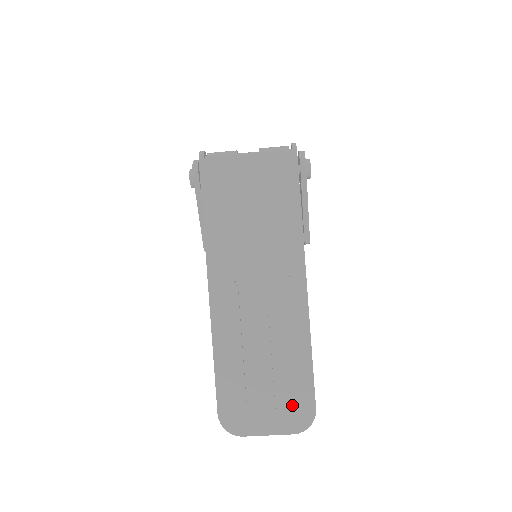
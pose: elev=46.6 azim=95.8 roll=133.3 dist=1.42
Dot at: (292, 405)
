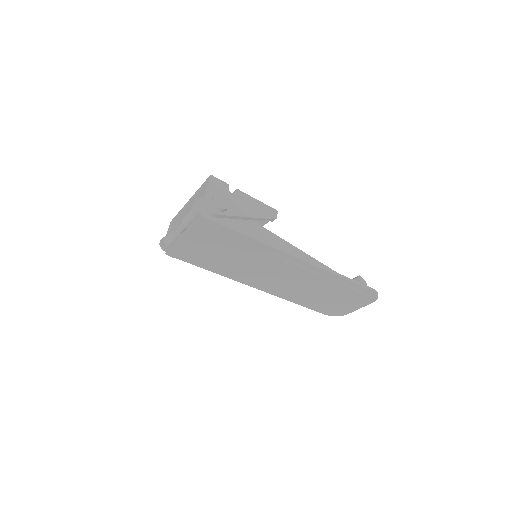
Dot at: (358, 297)
